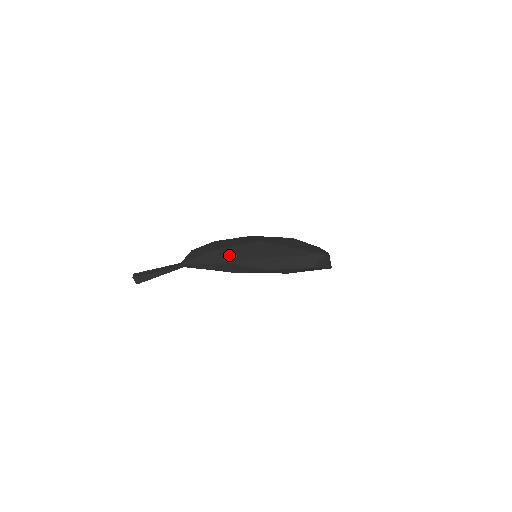
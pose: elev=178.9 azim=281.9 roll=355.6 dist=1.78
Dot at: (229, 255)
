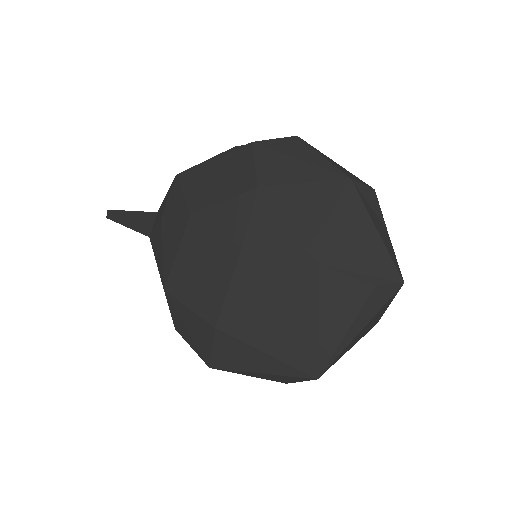
Dot at: (177, 320)
